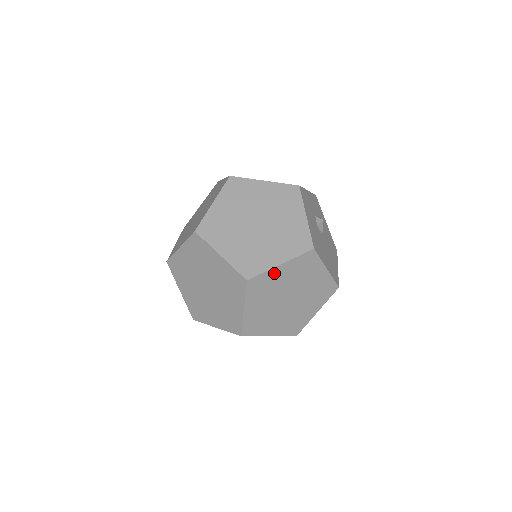
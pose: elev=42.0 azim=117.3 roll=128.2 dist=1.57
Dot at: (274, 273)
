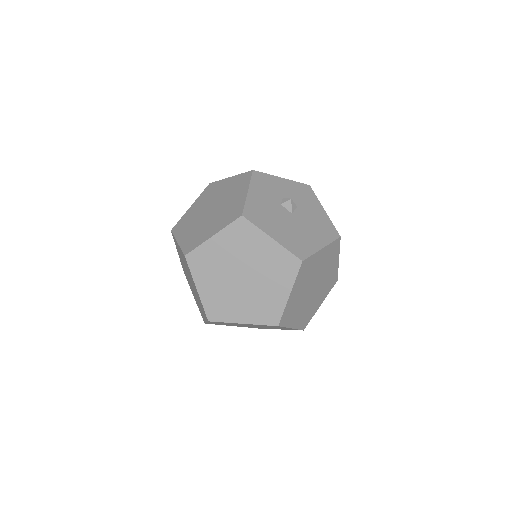
Dot at: (210, 246)
